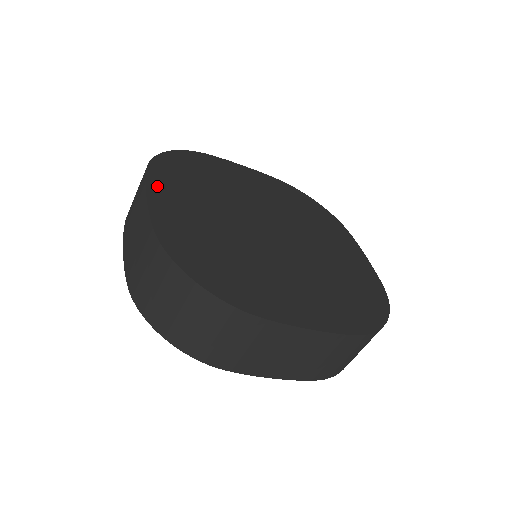
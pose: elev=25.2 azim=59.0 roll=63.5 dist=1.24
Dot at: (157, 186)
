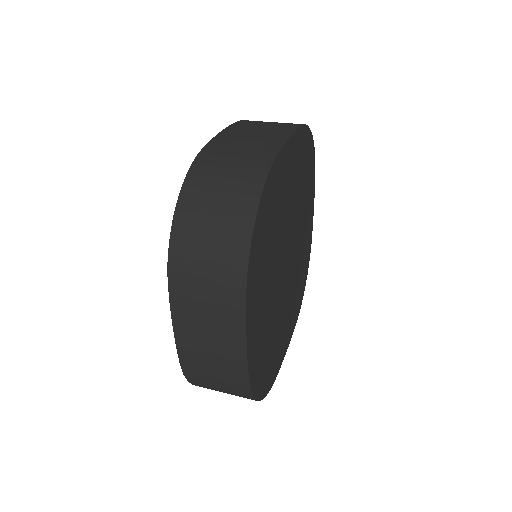
Dot at: (296, 142)
